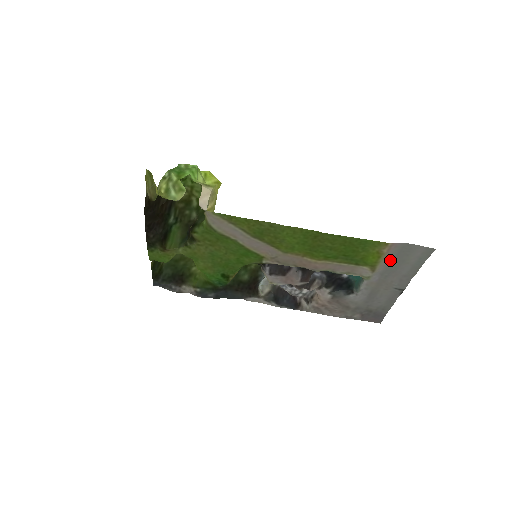
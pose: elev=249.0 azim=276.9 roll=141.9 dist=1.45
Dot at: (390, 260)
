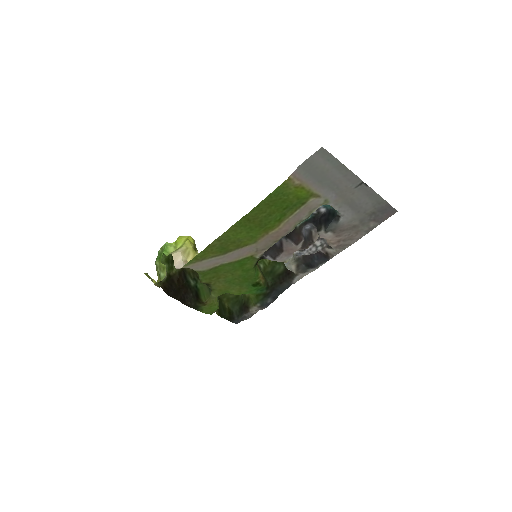
Dot at: (314, 181)
